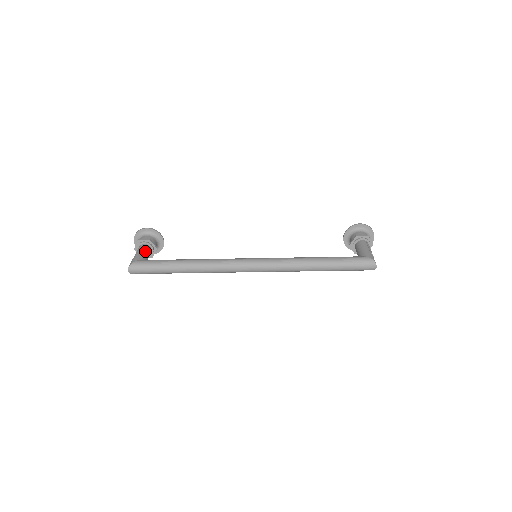
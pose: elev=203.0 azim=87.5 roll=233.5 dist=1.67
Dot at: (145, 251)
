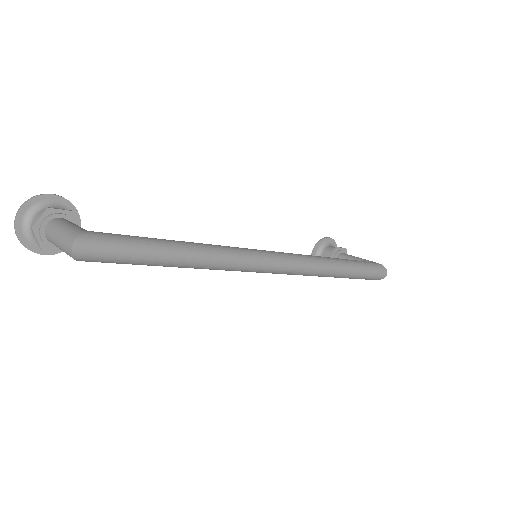
Dot at: occluded
